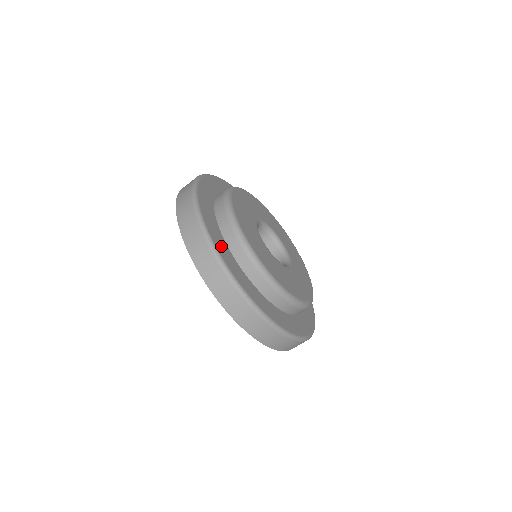
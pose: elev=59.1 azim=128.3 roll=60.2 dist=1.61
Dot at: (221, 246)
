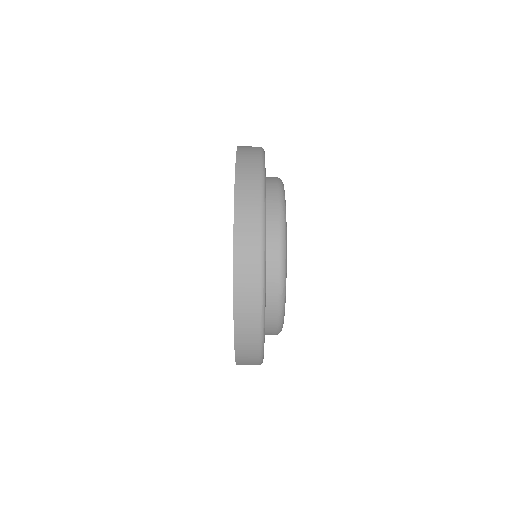
Dot at: occluded
